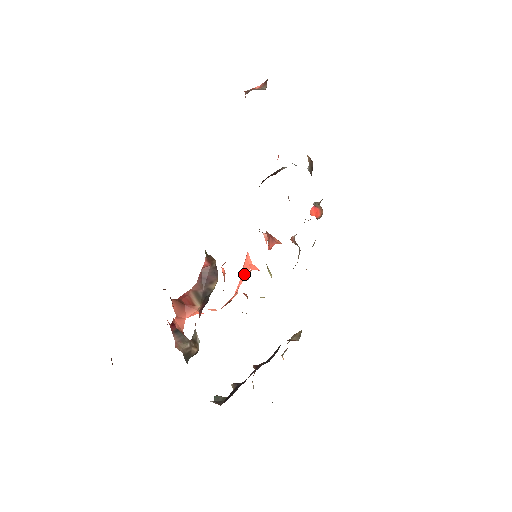
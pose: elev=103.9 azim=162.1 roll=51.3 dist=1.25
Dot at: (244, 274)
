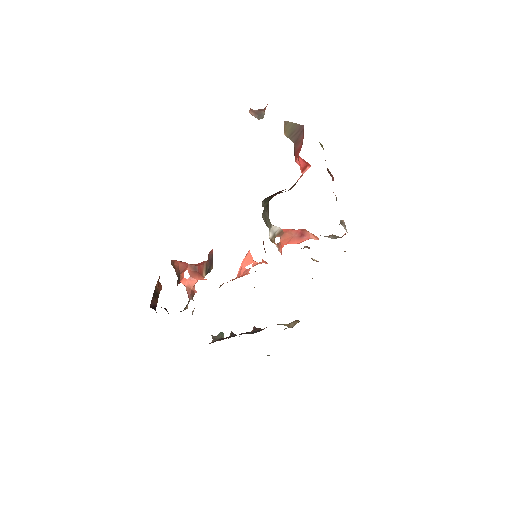
Dot at: (245, 266)
